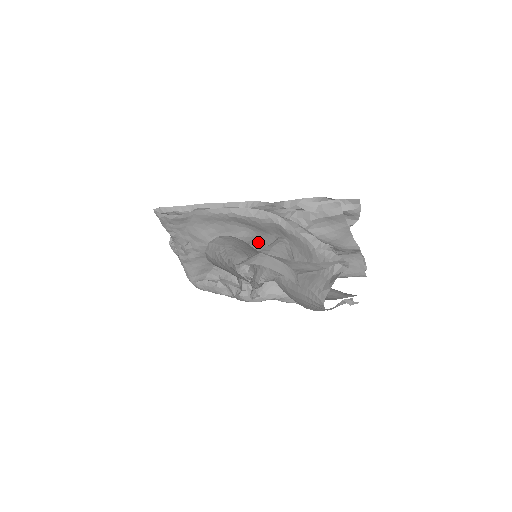
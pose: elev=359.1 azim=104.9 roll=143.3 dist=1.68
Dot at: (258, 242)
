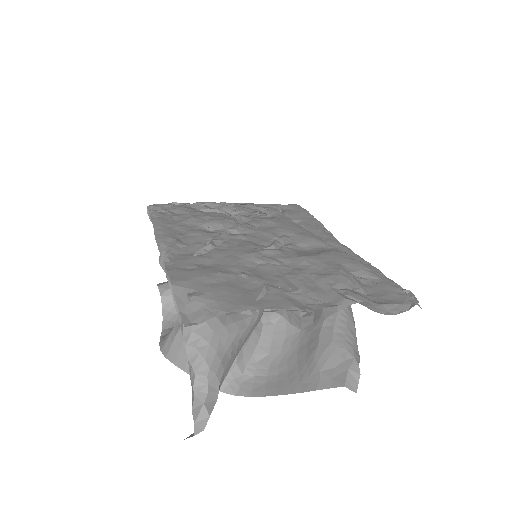
Dot at: occluded
